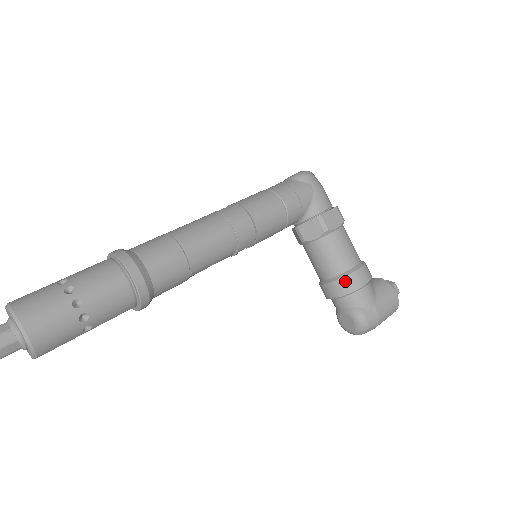
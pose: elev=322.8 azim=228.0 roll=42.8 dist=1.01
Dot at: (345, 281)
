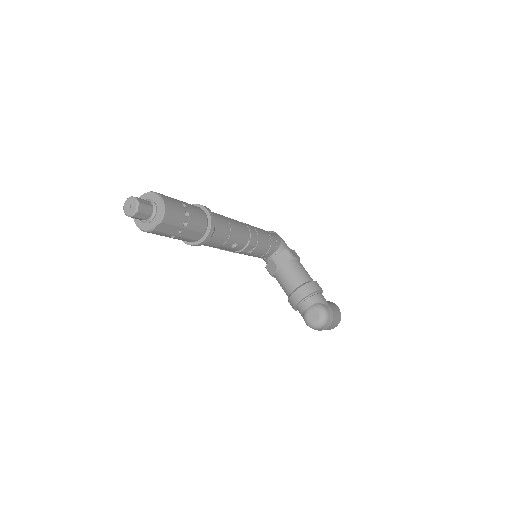
Dot at: (309, 285)
